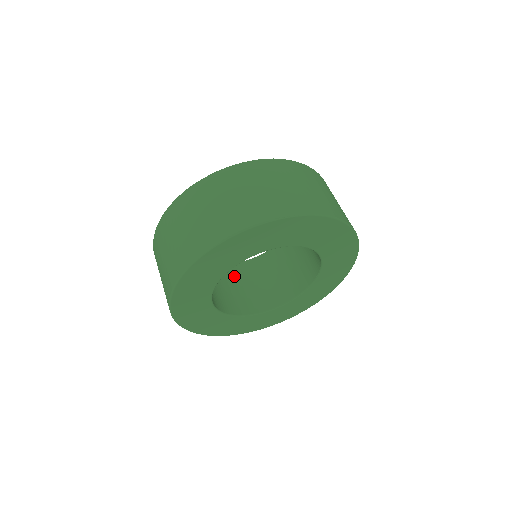
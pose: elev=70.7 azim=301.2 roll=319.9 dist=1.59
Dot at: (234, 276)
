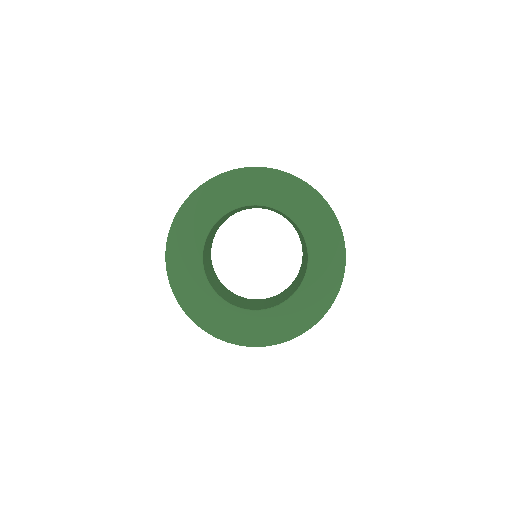
Dot at: (222, 286)
